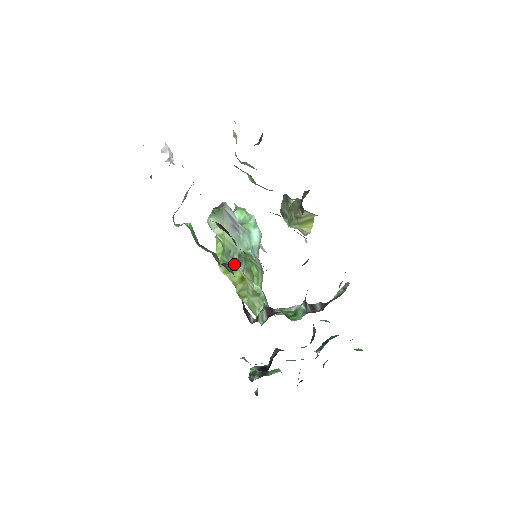
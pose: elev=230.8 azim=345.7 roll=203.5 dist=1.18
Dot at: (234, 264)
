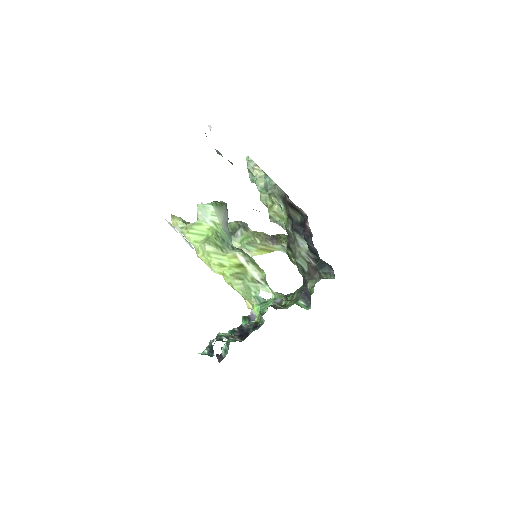
Dot at: (229, 251)
